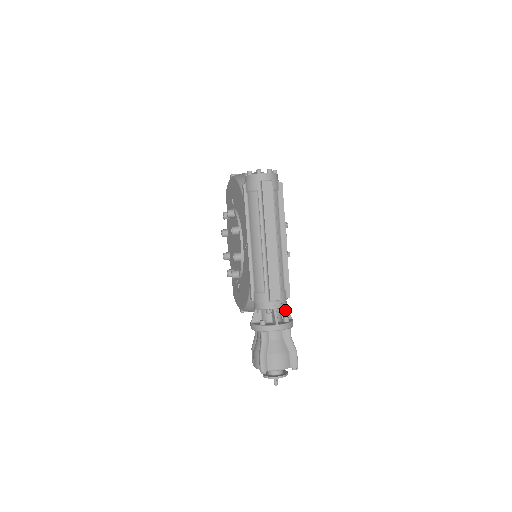
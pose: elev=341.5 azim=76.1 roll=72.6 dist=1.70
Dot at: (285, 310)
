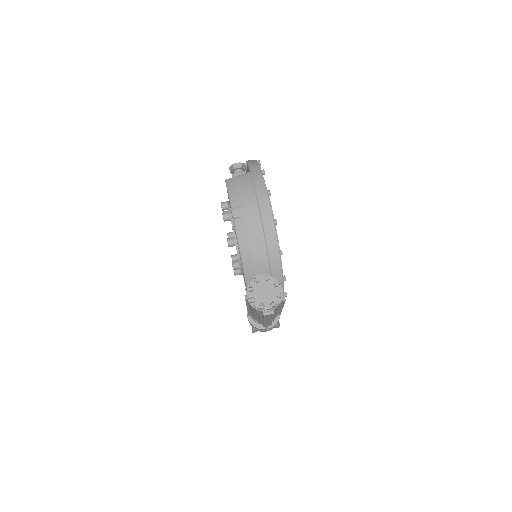
Dot at: occluded
